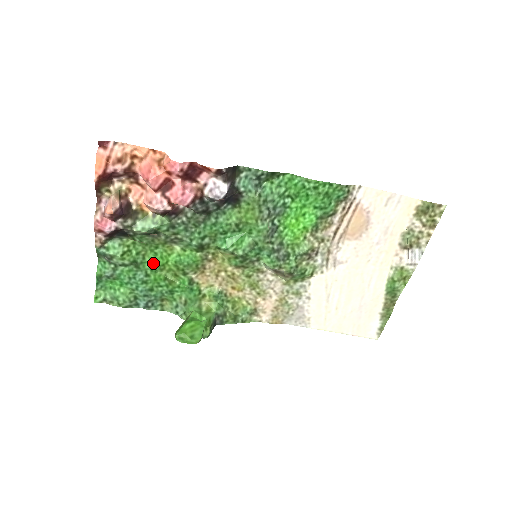
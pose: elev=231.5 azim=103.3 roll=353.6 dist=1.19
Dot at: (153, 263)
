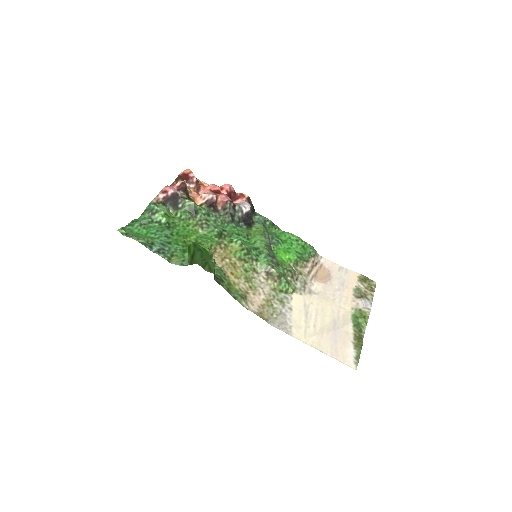
Dot at: (180, 232)
